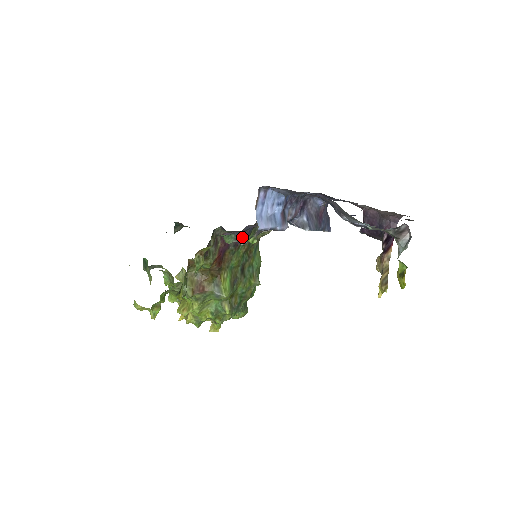
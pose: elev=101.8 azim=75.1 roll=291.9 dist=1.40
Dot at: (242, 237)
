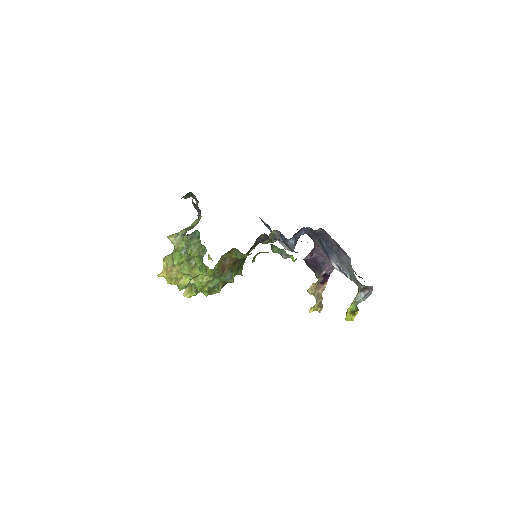
Dot at: occluded
